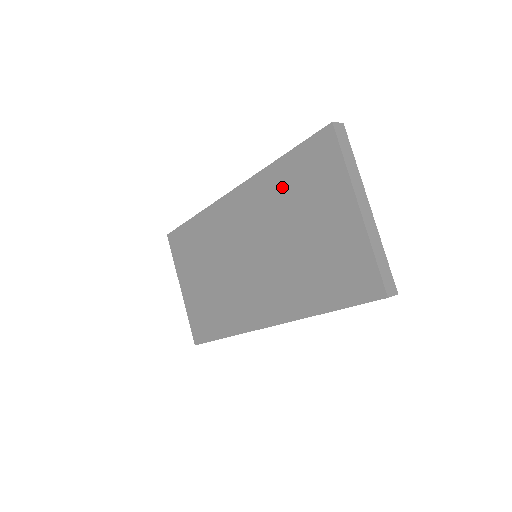
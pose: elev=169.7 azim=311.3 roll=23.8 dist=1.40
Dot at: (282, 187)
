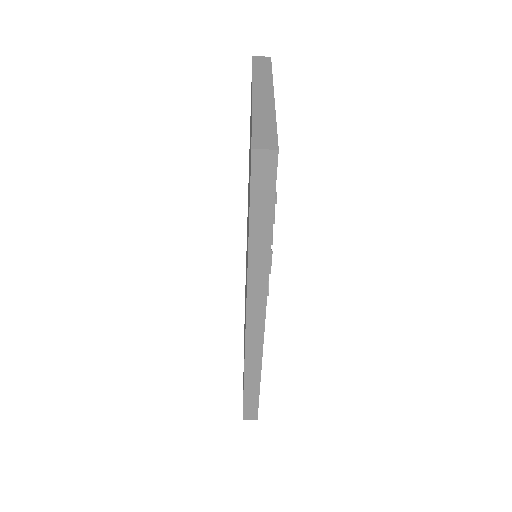
Dot at: (249, 156)
